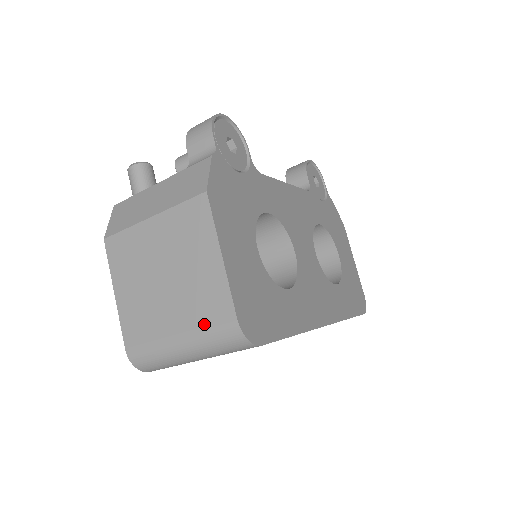
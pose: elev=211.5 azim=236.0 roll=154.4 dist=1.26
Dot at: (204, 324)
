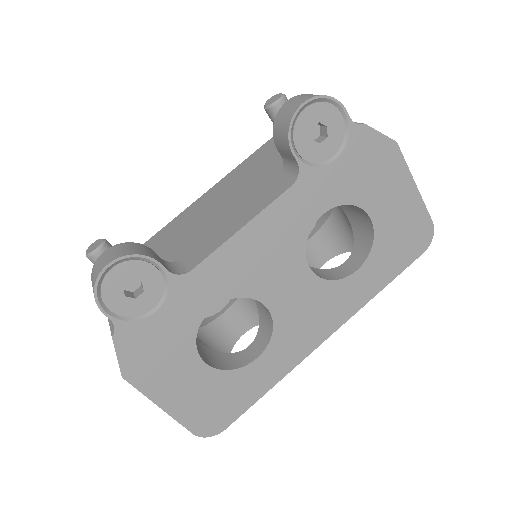
Dot at: occluded
